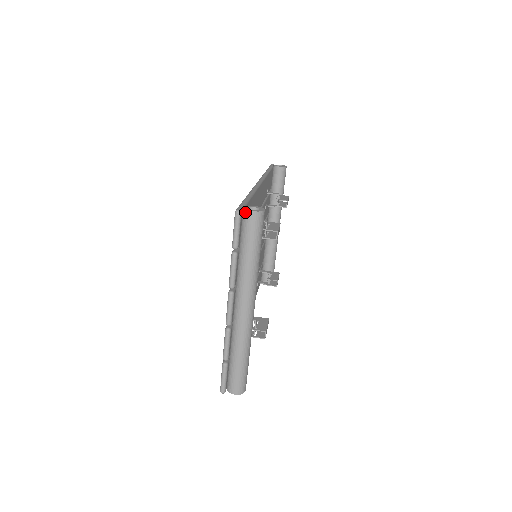
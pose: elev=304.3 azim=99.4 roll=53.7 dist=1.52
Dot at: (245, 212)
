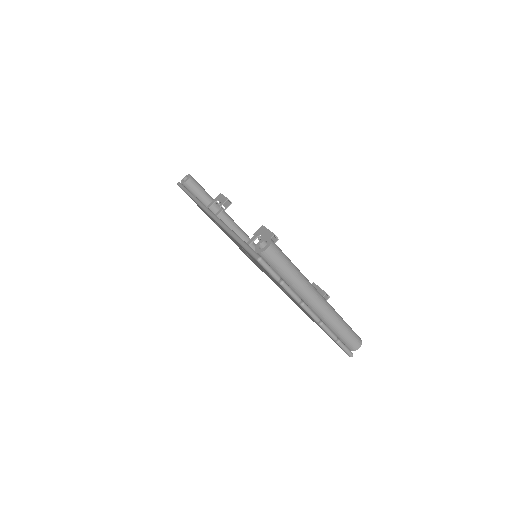
Dot at: (262, 254)
